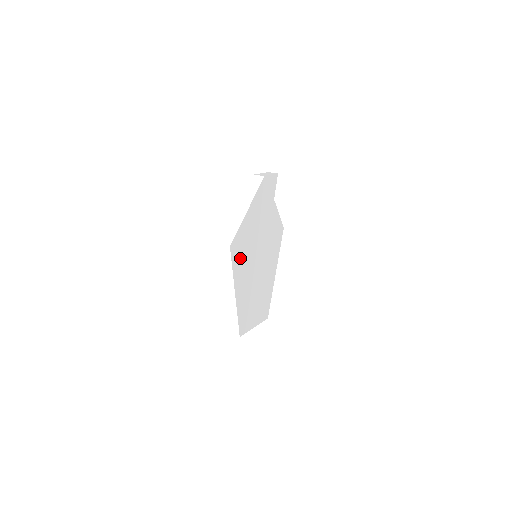
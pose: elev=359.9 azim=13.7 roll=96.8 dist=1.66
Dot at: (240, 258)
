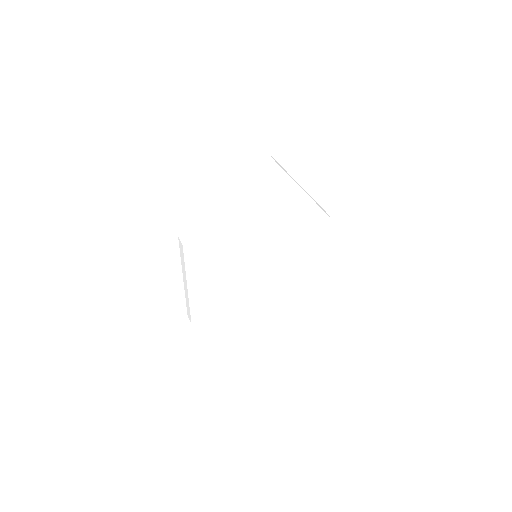
Dot at: (263, 198)
